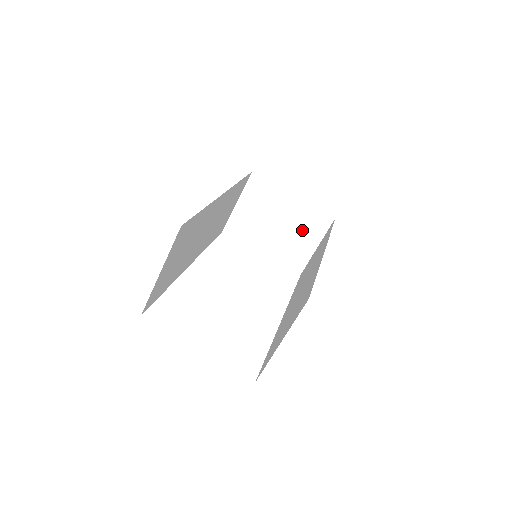
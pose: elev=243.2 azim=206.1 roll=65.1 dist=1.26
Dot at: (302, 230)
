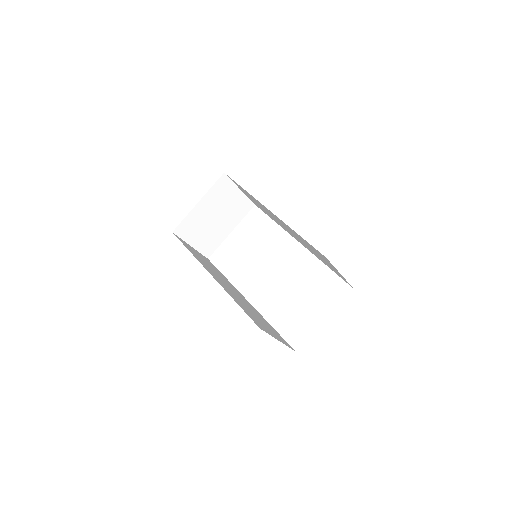
Dot at: (225, 200)
